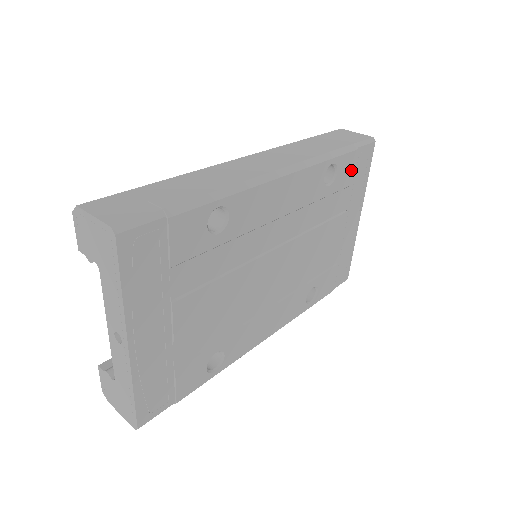
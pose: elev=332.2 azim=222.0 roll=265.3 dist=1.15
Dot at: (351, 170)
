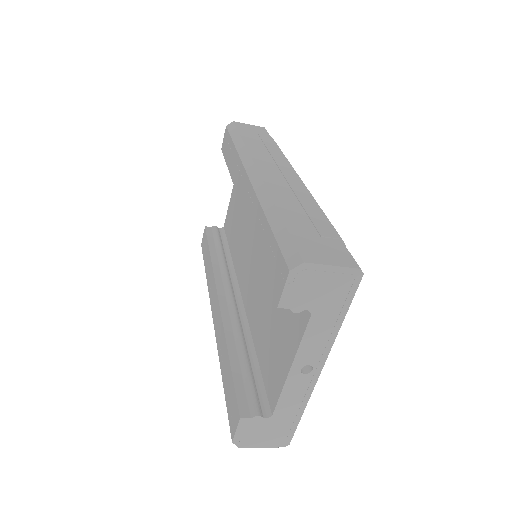
Dot at: occluded
